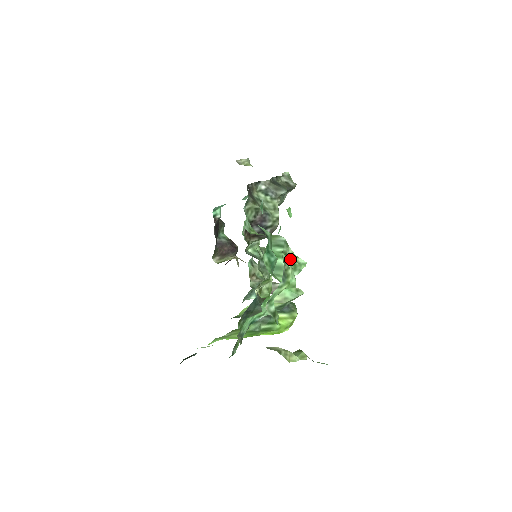
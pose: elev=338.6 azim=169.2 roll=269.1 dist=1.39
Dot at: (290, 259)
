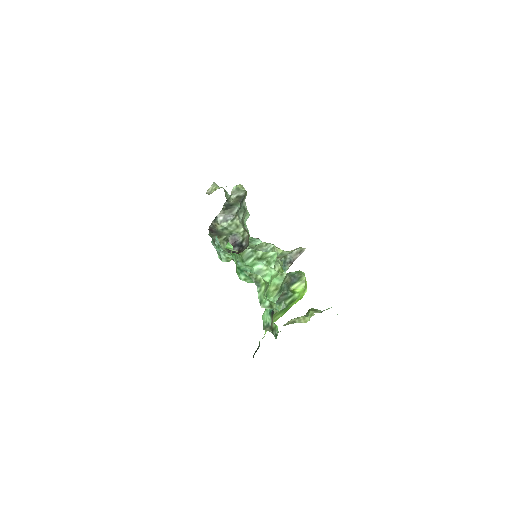
Dot at: (263, 260)
